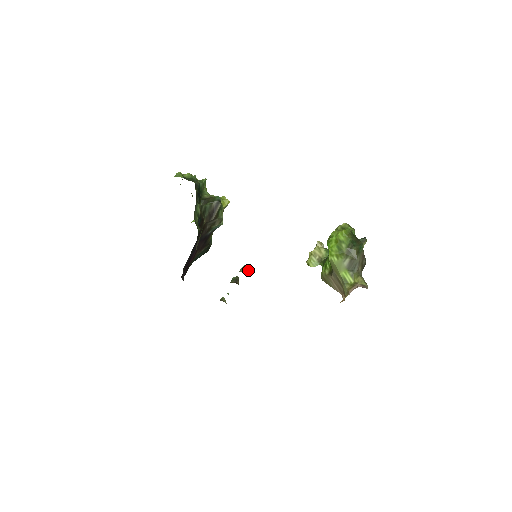
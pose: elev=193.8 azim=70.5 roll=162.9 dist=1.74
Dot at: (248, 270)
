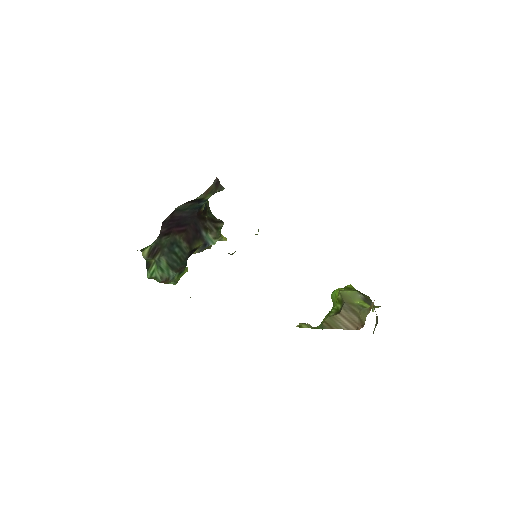
Dot at: occluded
